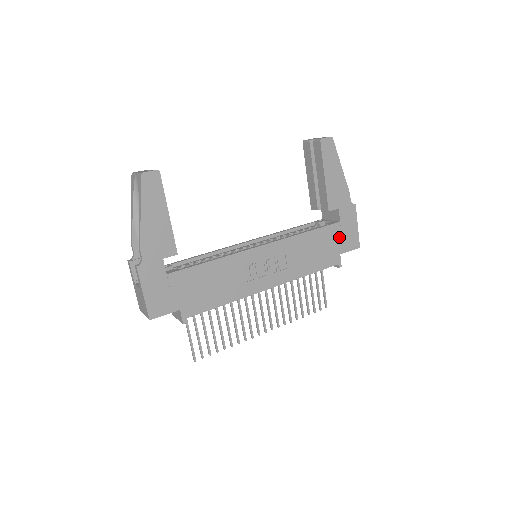
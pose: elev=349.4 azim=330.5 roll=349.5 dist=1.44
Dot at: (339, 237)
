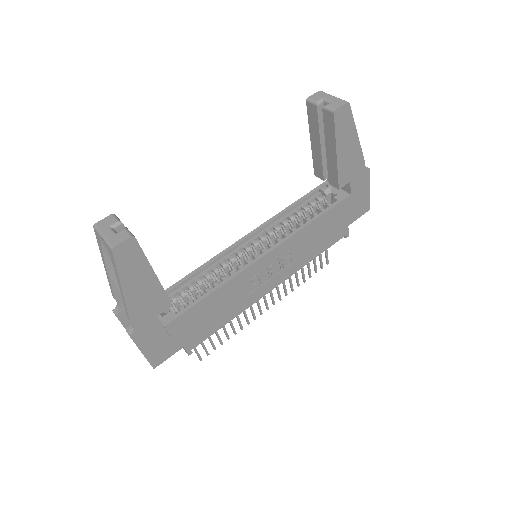
Dot at: (348, 210)
